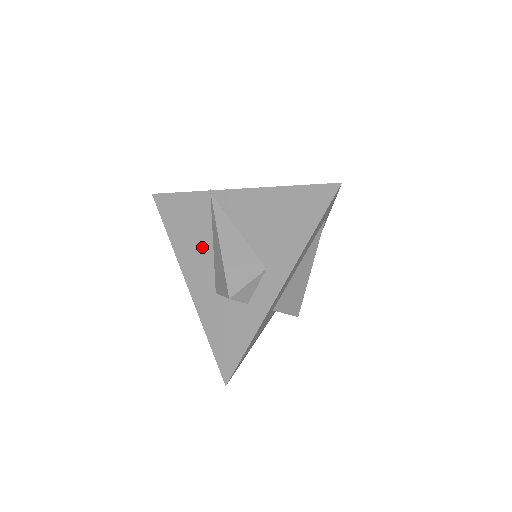
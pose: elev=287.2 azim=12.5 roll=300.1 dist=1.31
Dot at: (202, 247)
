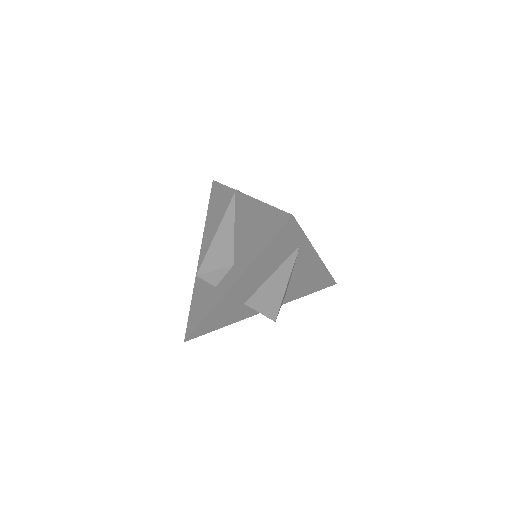
Dot at: occluded
